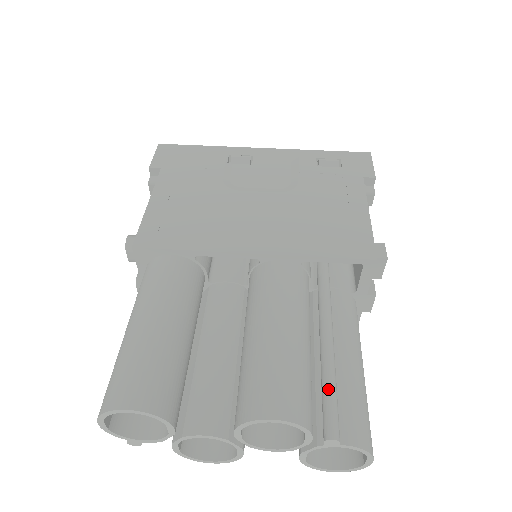
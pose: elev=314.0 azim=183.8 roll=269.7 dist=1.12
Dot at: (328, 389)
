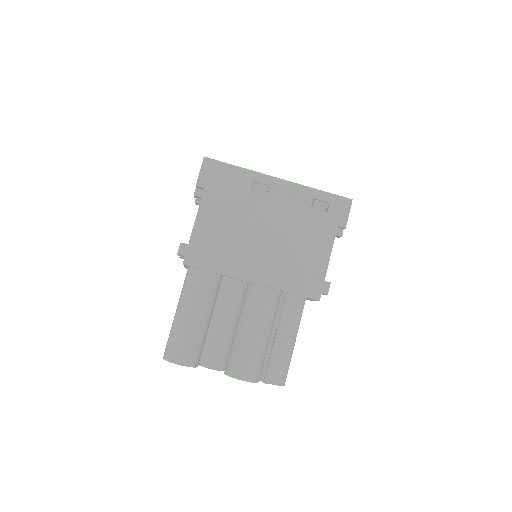
Dot at: (272, 360)
